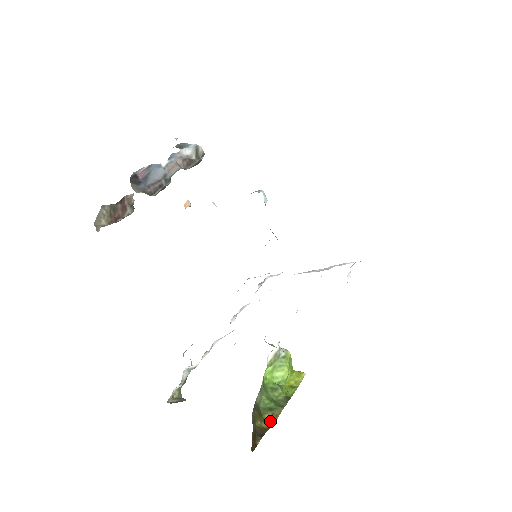
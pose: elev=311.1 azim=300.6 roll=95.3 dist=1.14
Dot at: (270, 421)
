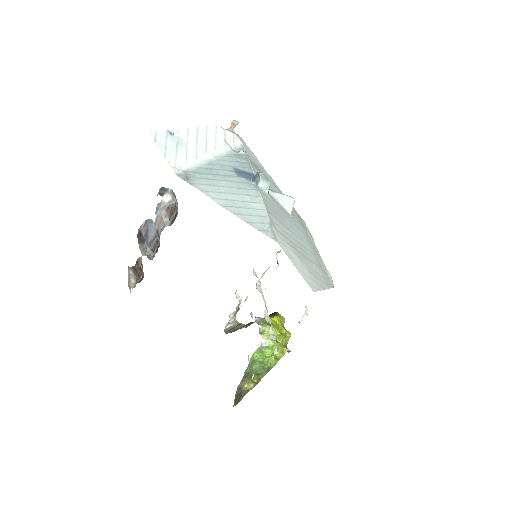
Dot at: (257, 380)
